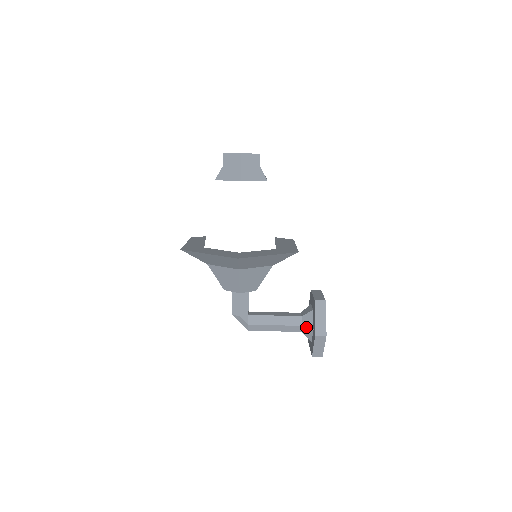
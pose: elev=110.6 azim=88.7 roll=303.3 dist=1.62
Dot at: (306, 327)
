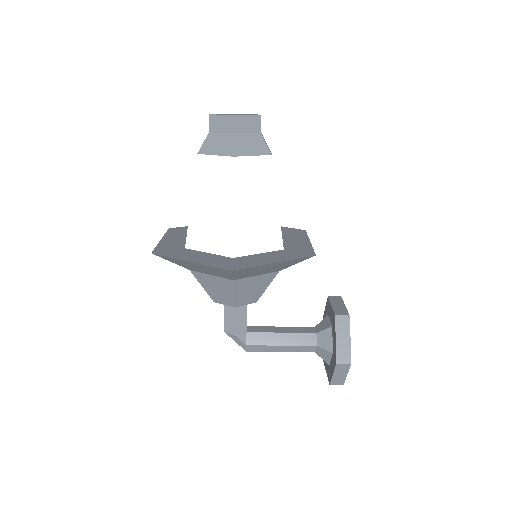
Dot at: (323, 348)
